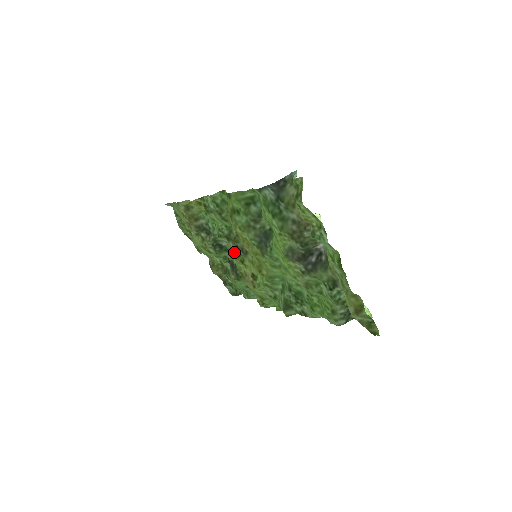
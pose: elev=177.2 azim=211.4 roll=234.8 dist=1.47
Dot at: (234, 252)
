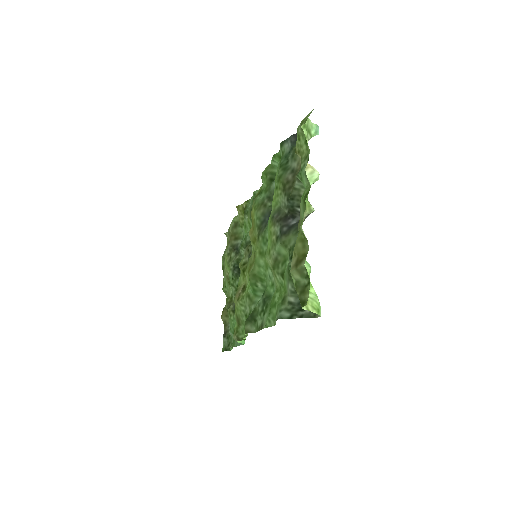
Dot at: (243, 258)
